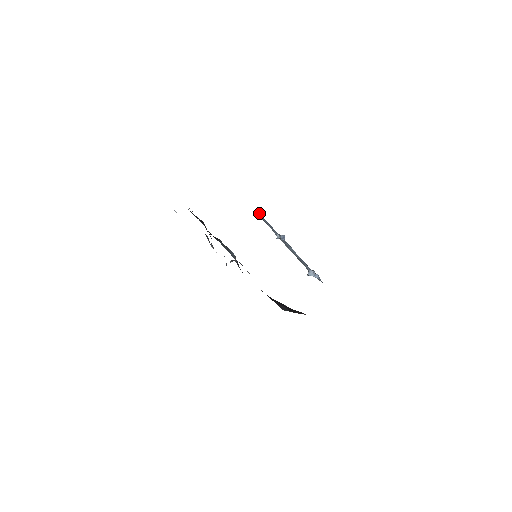
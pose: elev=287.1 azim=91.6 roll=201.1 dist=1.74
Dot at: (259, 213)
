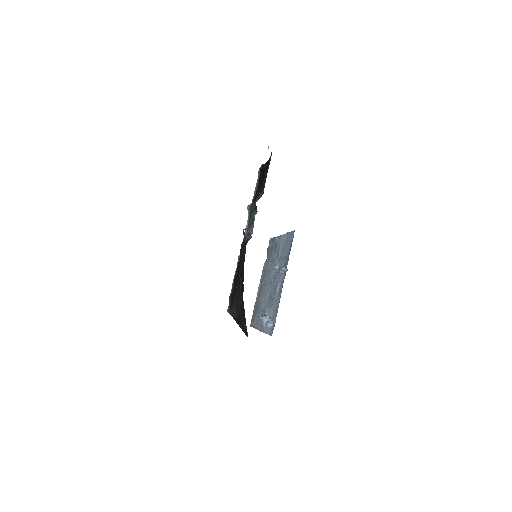
Dot at: (293, 234)
